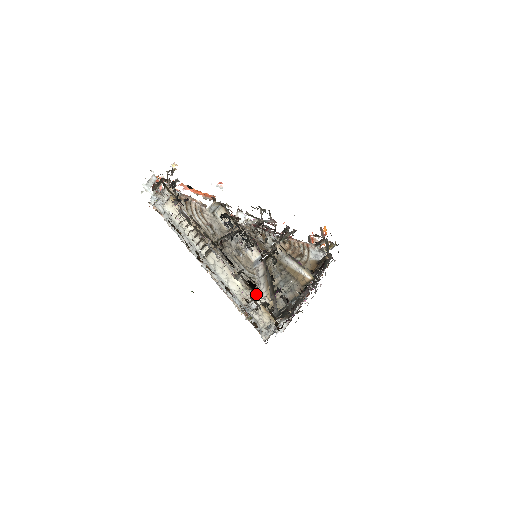
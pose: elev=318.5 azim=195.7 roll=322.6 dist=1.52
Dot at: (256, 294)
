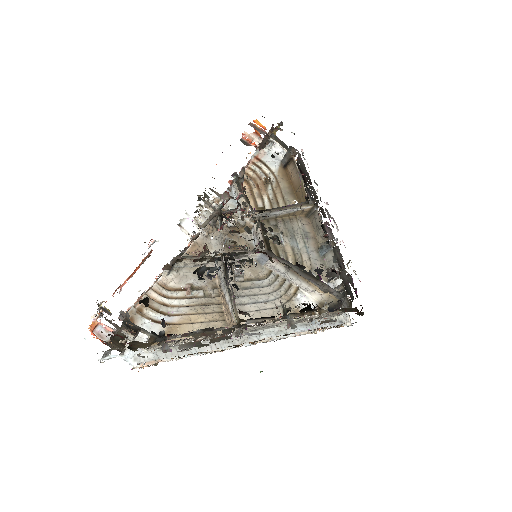
Dot at: (316, 310)
